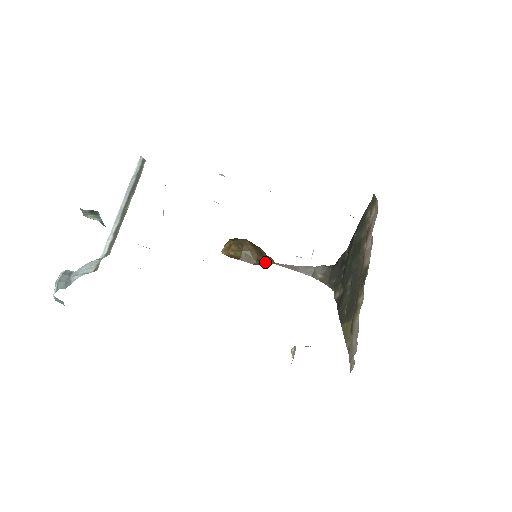
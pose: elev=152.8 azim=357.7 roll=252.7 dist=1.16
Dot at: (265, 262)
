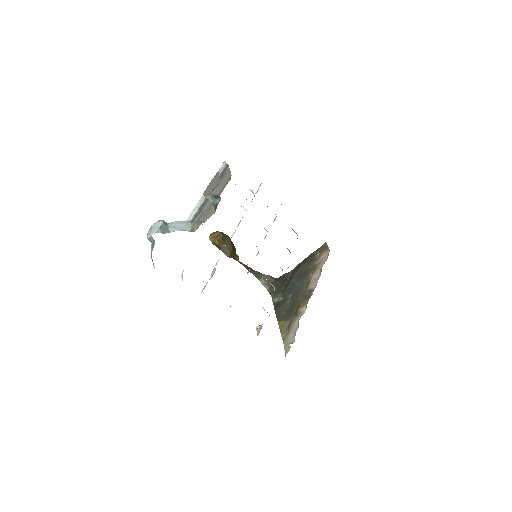
Dot at: (234, 257)
